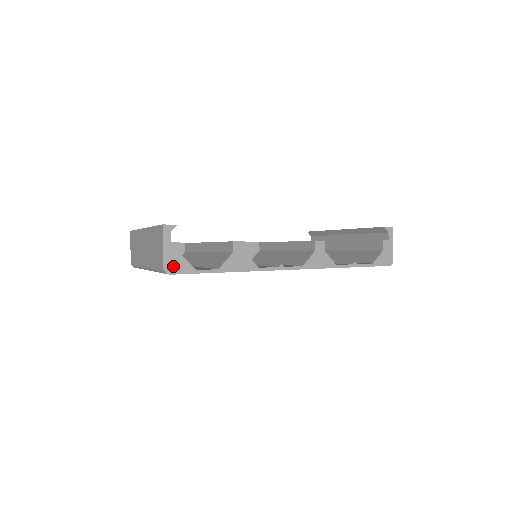
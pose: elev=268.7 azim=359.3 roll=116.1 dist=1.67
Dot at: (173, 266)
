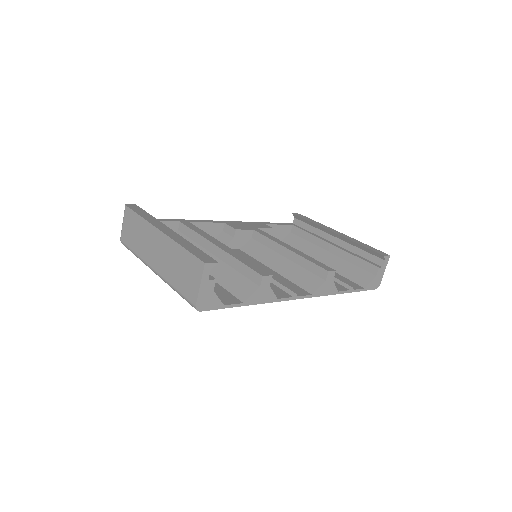
Dot at: (205, 303)
